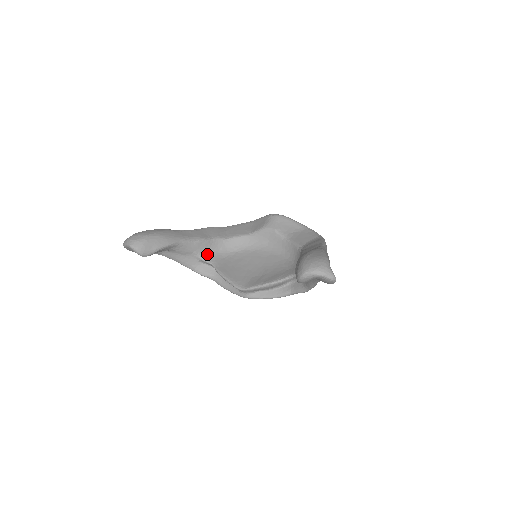
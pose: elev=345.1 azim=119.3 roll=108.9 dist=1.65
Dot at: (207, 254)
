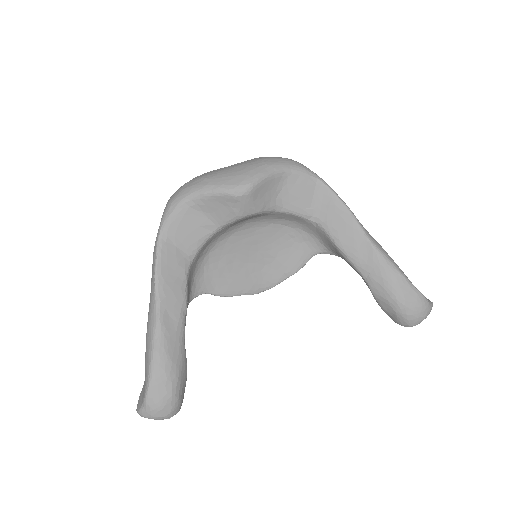
Dot at: (190, 295)
